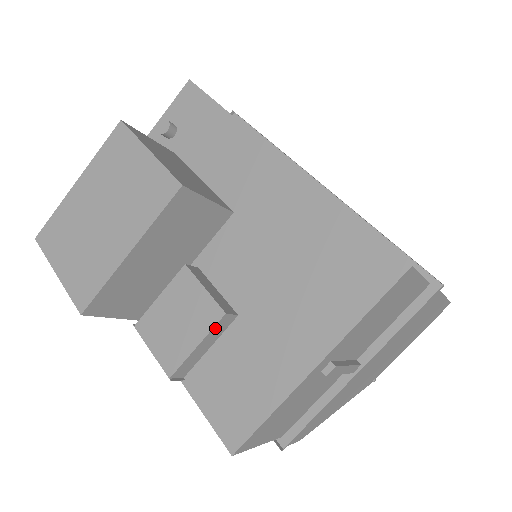
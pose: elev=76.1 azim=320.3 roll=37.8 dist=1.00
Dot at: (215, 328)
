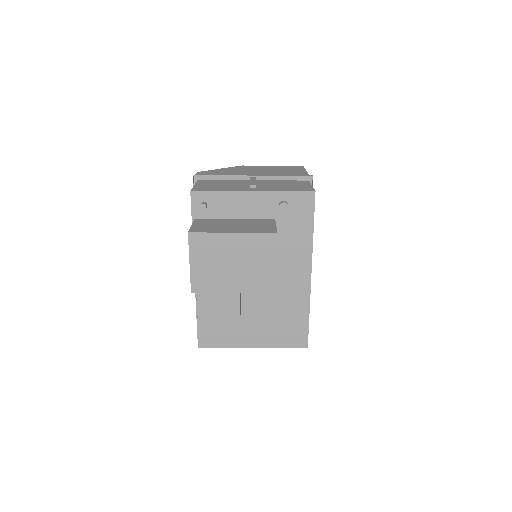
Dot at: (231, 315)
